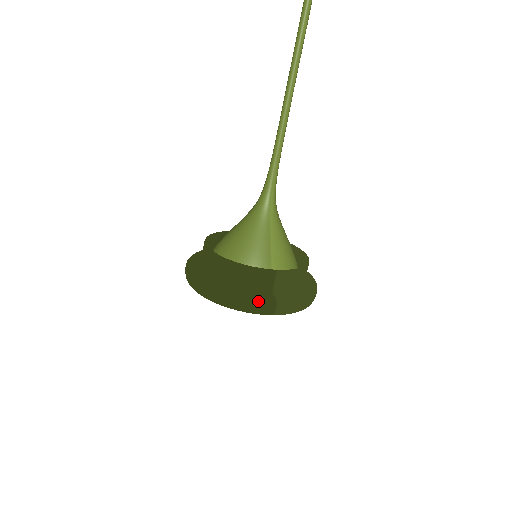
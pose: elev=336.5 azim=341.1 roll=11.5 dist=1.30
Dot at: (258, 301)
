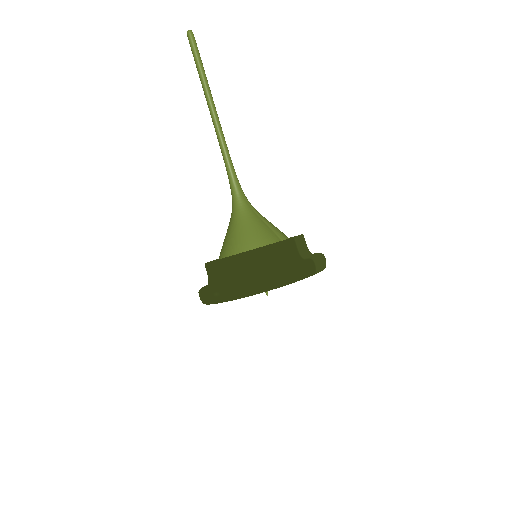
Dot at: (301, 264)
